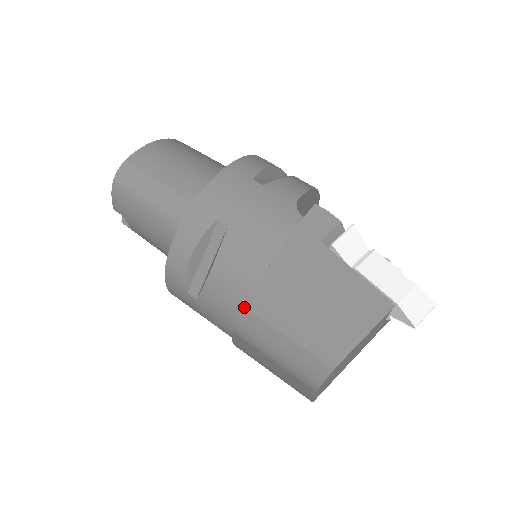
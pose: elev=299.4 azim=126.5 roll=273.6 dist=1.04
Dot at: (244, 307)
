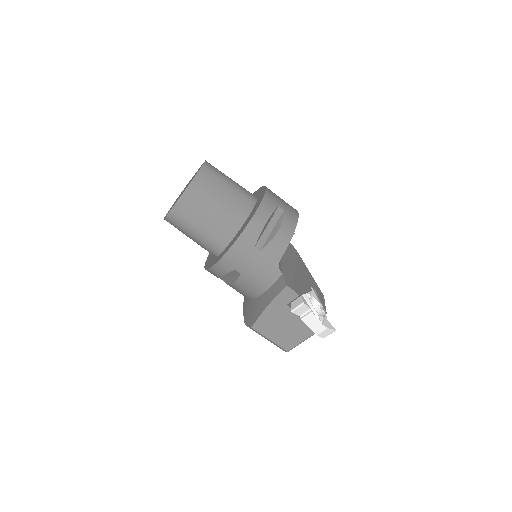
Dot at: (249, 299)
